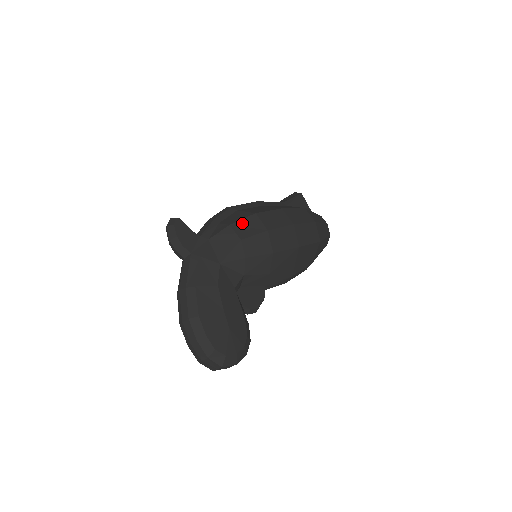
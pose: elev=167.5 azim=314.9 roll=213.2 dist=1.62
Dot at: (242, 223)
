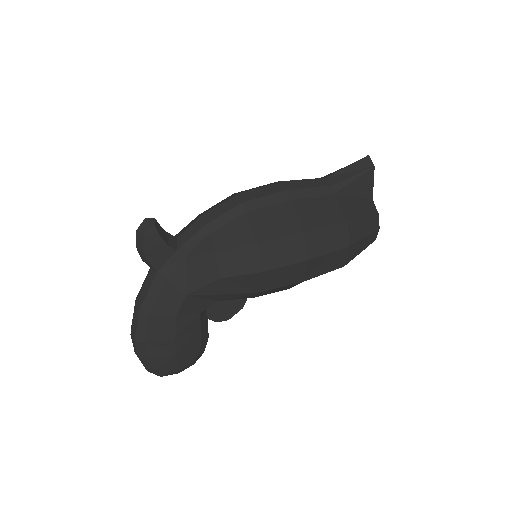
Dot at: (232, 254)
